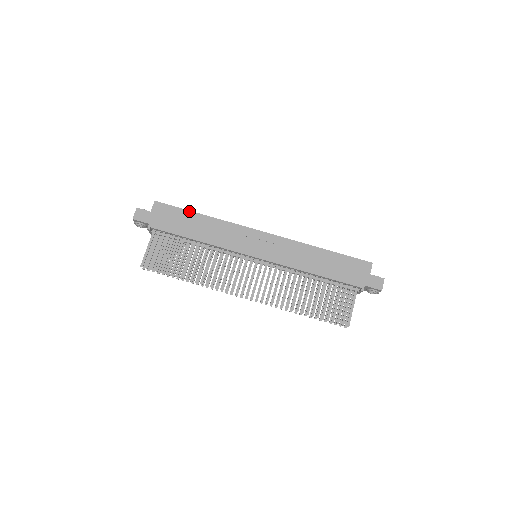
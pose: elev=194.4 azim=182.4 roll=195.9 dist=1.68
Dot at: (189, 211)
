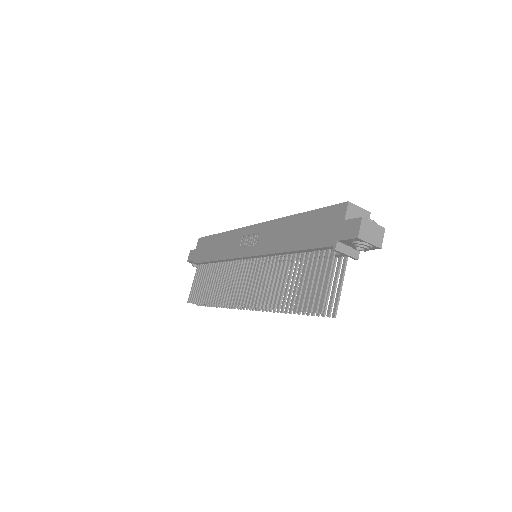
Dot at: (213, 235)
